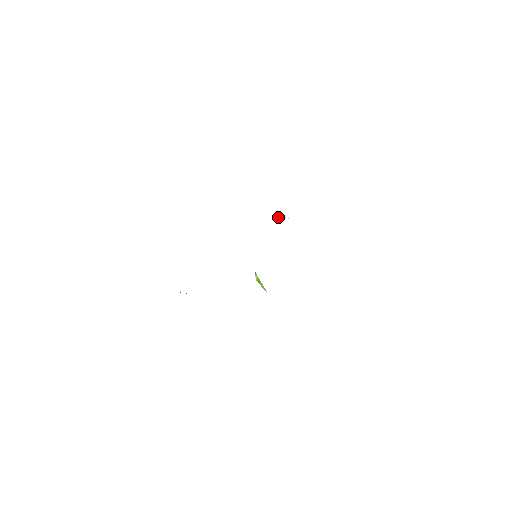
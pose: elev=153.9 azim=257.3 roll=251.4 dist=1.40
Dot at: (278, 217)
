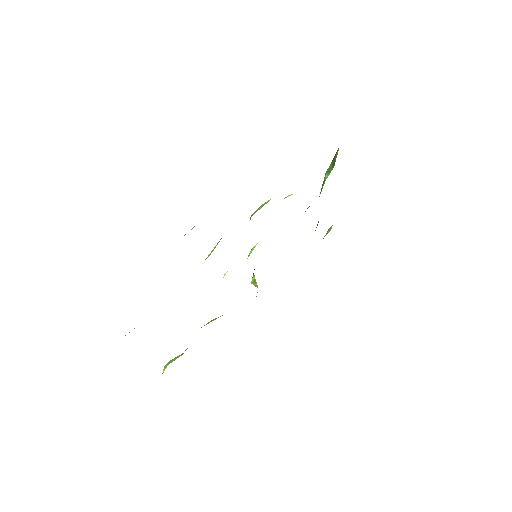
Dot at: occluded
